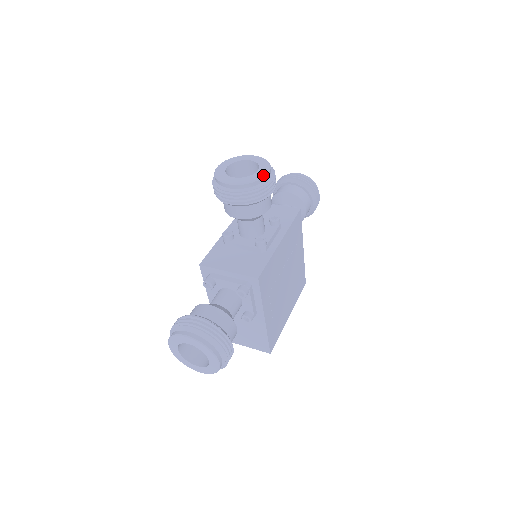
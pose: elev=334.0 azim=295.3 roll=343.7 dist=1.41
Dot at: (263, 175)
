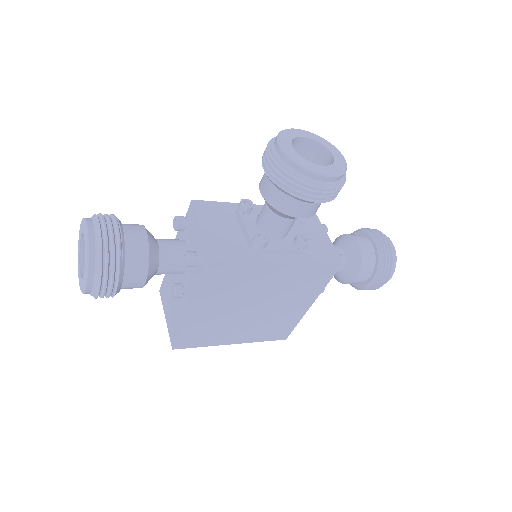
Dot at: (319, 172)
